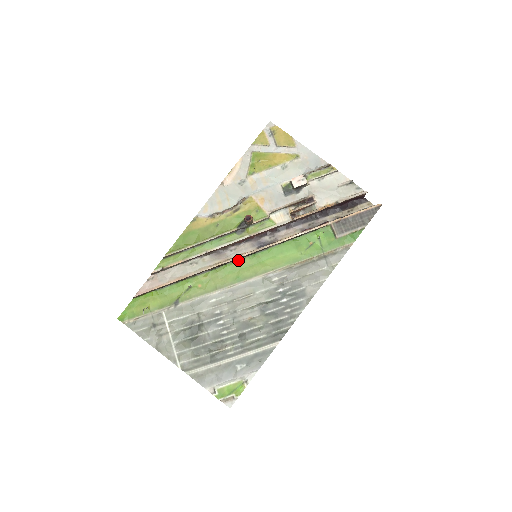
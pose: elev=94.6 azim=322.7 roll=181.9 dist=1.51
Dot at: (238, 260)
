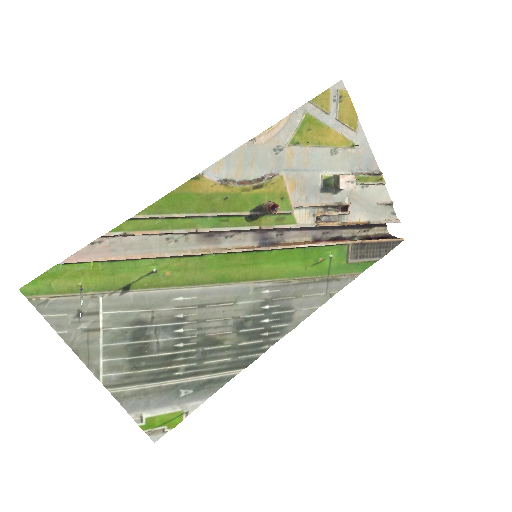
Dot at: (231, 253)
